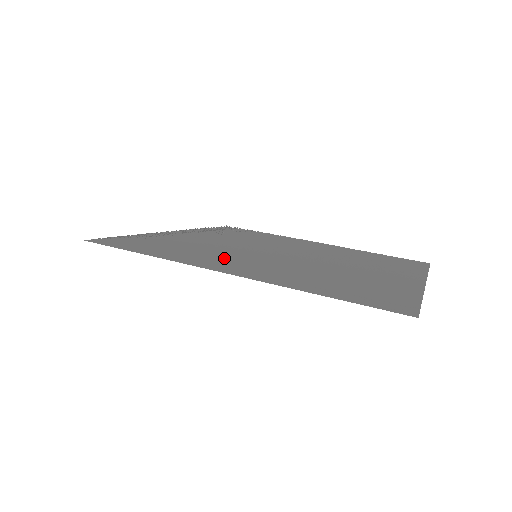
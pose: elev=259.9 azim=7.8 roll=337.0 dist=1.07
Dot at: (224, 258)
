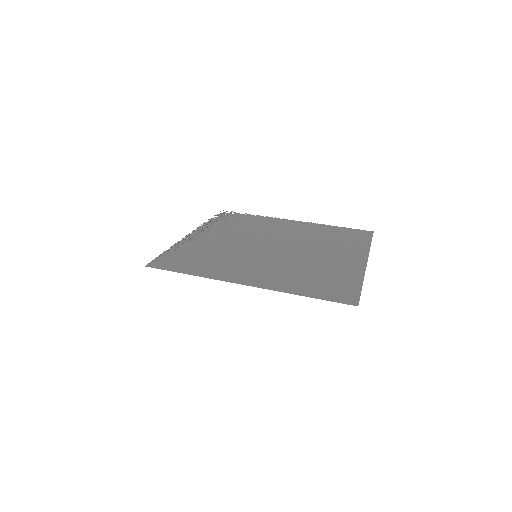
Dot at: (238, 266)
